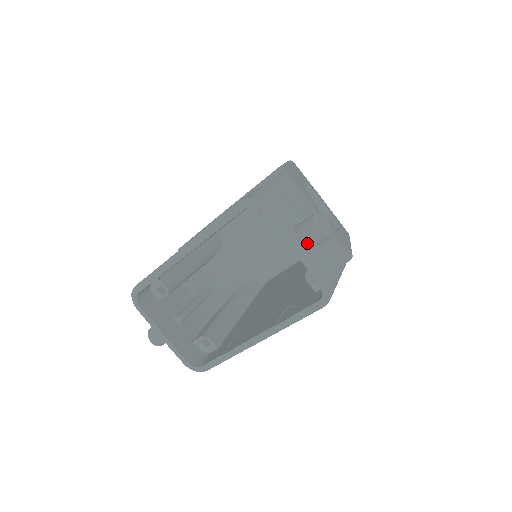
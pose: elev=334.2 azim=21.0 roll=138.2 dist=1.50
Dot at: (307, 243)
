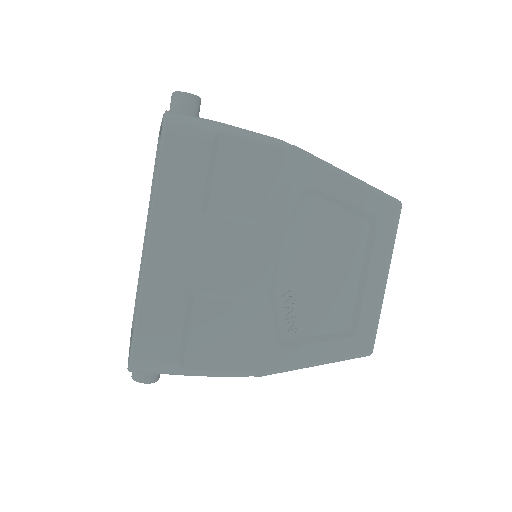
Dot at: occluded
